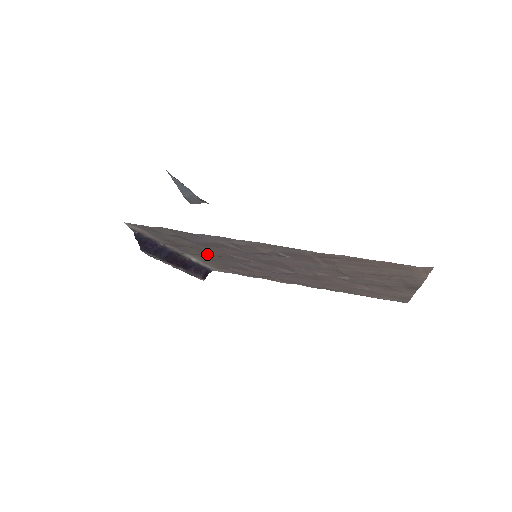
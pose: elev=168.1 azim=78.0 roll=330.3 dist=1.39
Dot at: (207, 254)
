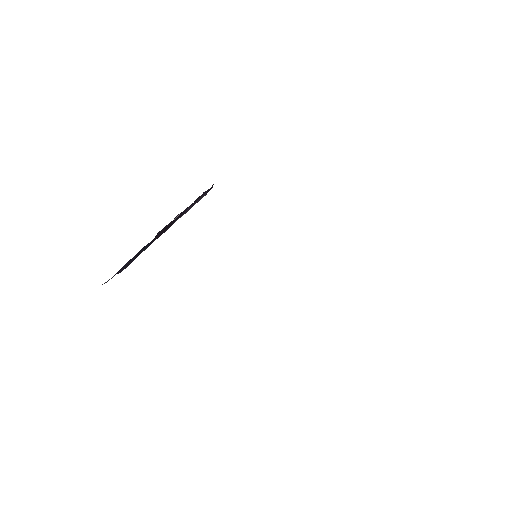
Dot at: occluded
